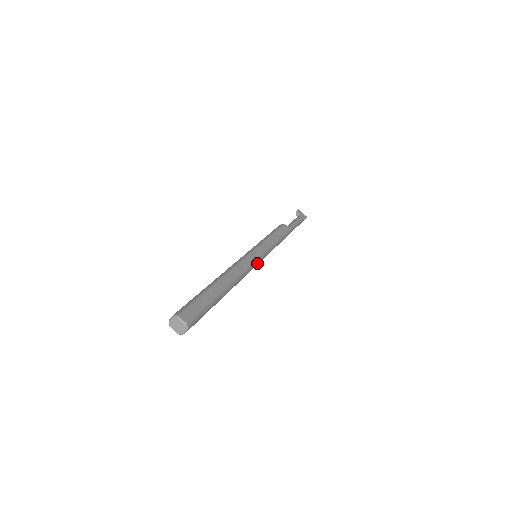
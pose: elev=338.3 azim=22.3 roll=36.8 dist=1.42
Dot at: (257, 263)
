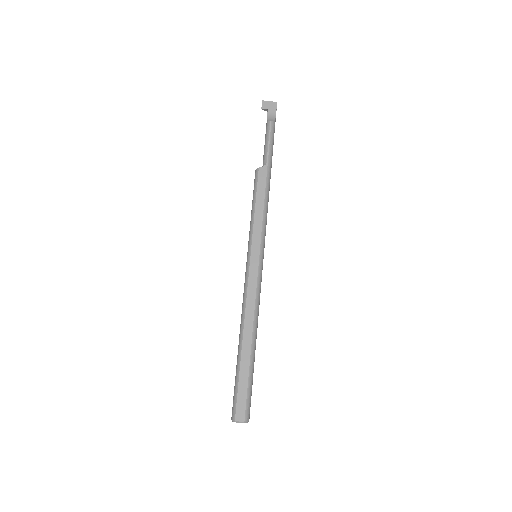
Dot at: (261, 270)
